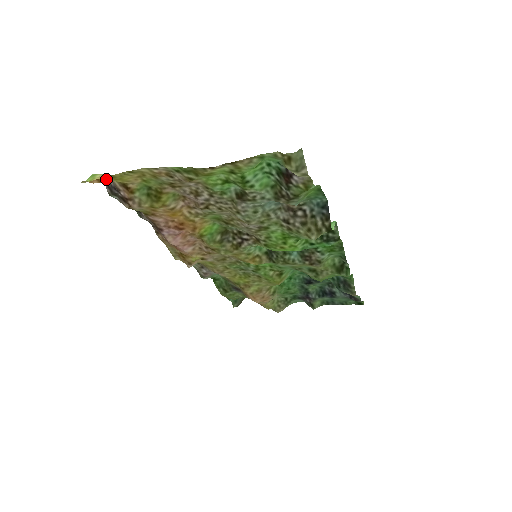
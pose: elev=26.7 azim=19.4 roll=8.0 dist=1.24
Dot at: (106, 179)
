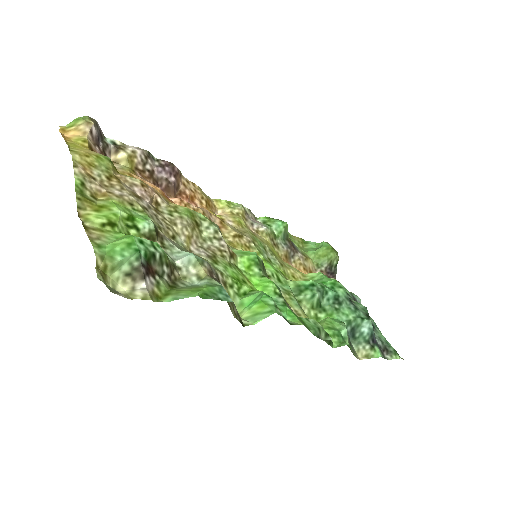
Dot at: (66, 139)
